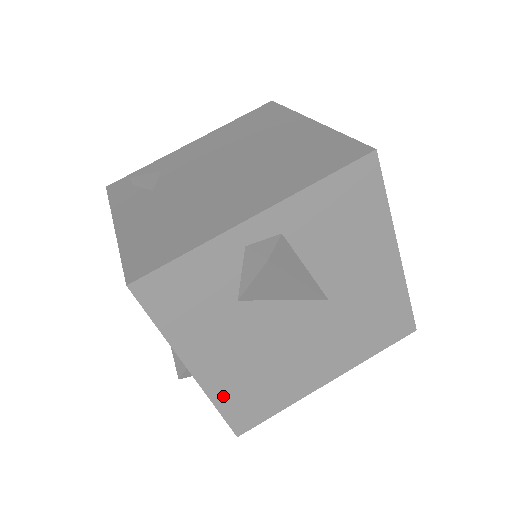
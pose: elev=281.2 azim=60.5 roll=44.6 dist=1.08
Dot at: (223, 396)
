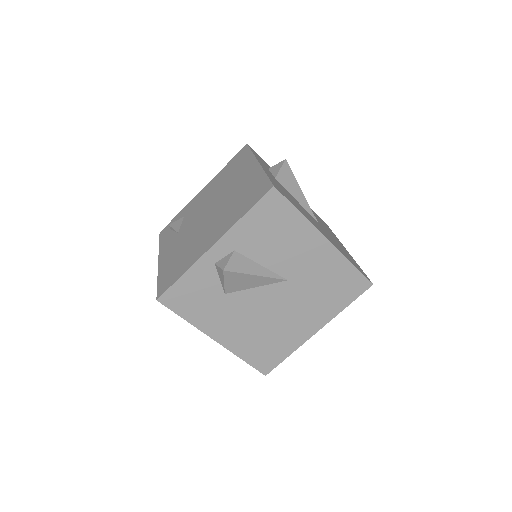
Dot at: (243, 351)
